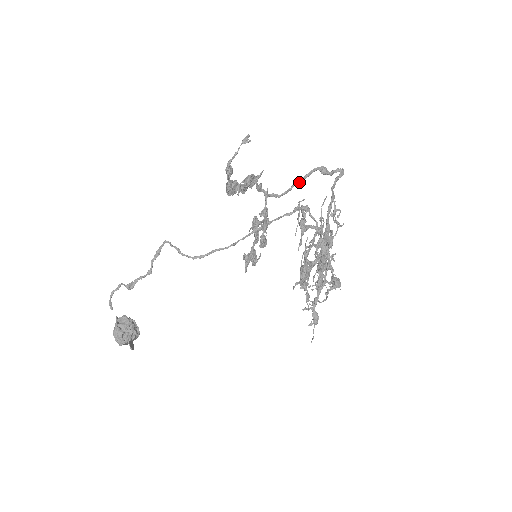
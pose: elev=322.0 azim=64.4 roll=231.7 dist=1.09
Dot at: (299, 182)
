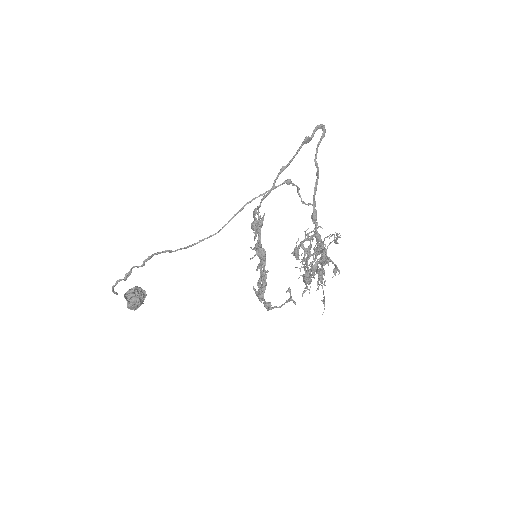
Dot at: (284, 169)
